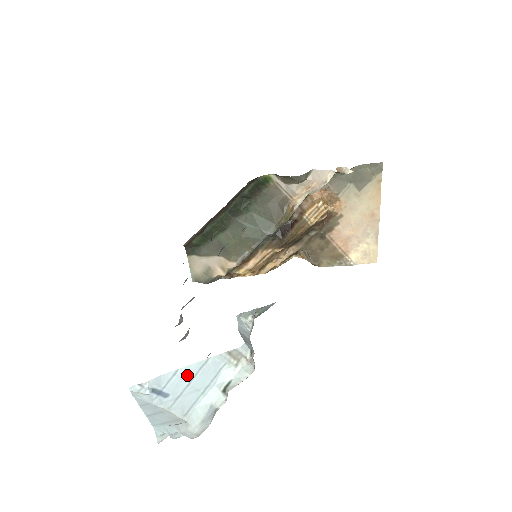
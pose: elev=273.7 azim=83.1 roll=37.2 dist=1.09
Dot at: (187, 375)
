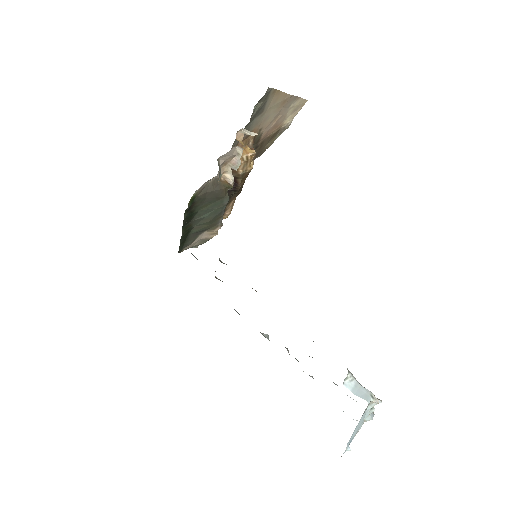
Dot at: (356, 430)
